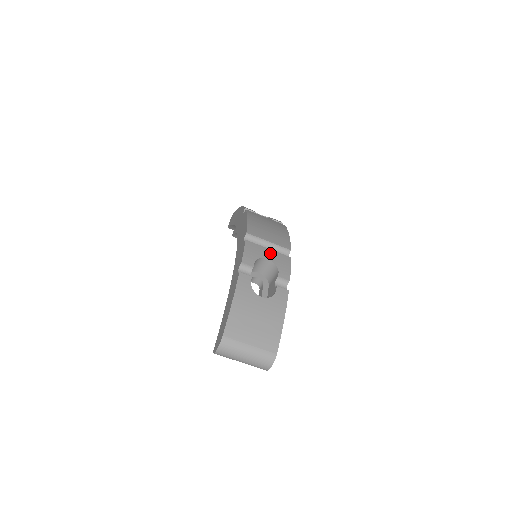
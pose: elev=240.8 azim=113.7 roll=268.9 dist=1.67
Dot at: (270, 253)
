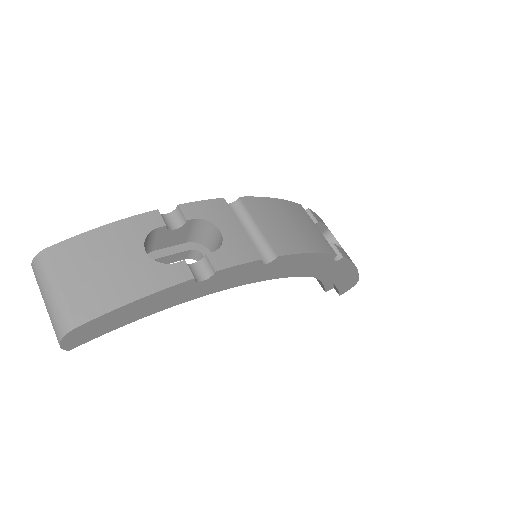
Dot at: (236, 231)
